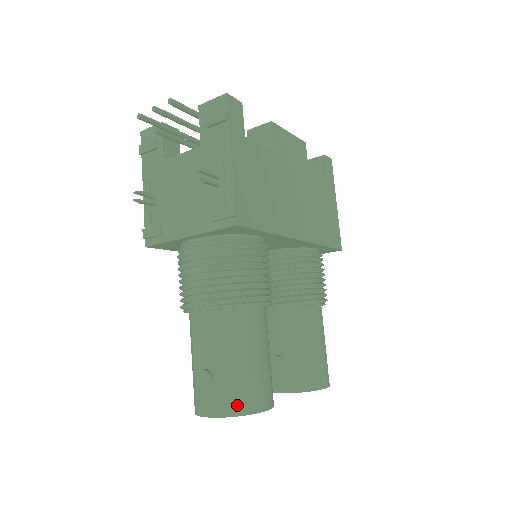
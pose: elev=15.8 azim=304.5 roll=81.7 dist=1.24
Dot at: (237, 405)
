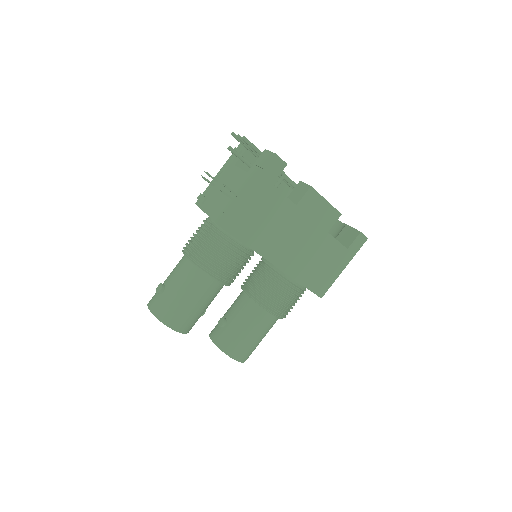
Dot at: (161, 313)
